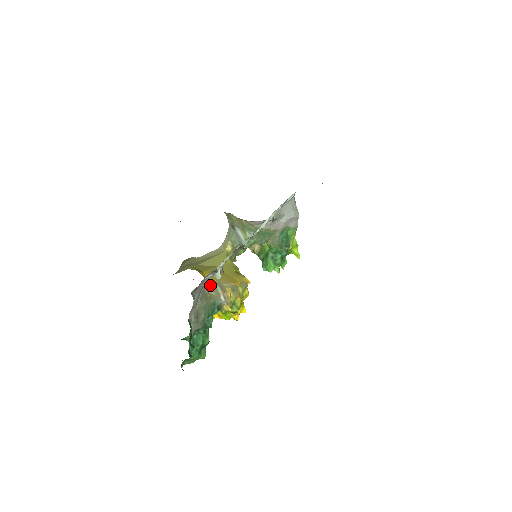
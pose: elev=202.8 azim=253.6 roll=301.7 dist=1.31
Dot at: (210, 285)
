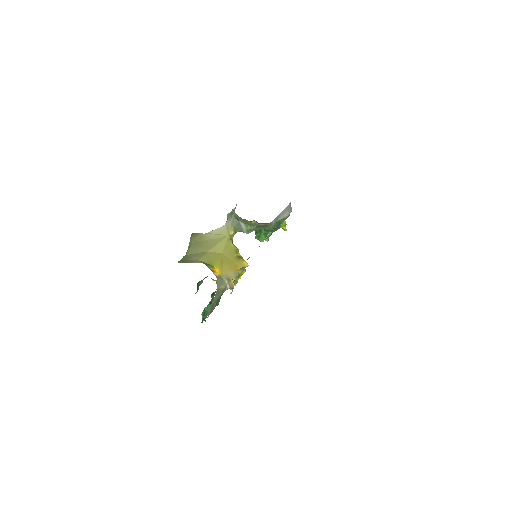
Dot at: (220, 281)
